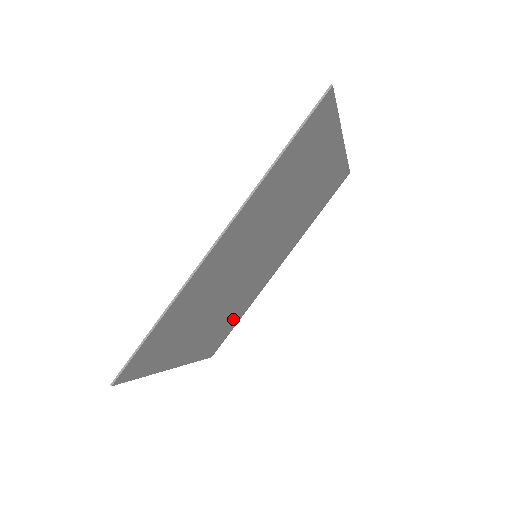
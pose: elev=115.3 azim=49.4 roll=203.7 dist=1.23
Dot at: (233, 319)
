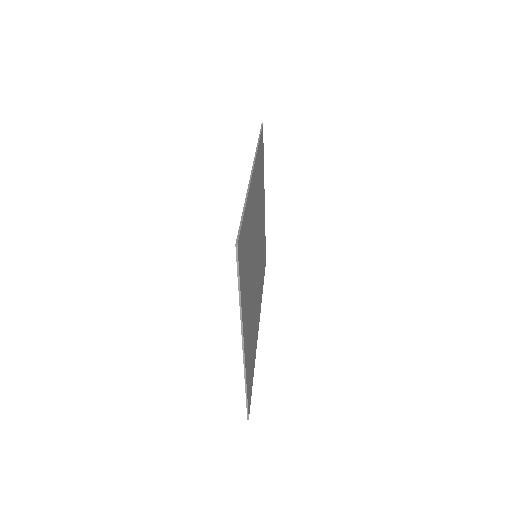
Dot at: (252, 357)
